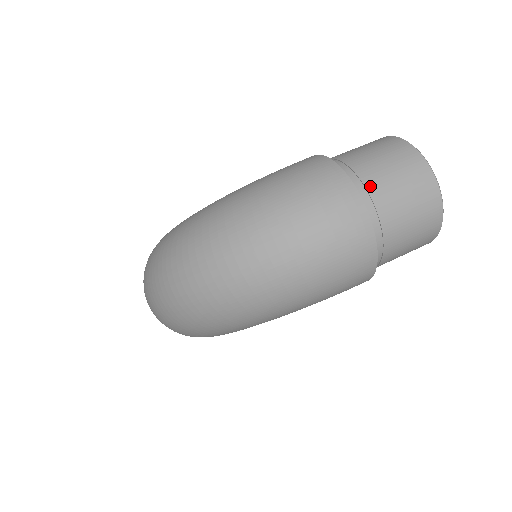
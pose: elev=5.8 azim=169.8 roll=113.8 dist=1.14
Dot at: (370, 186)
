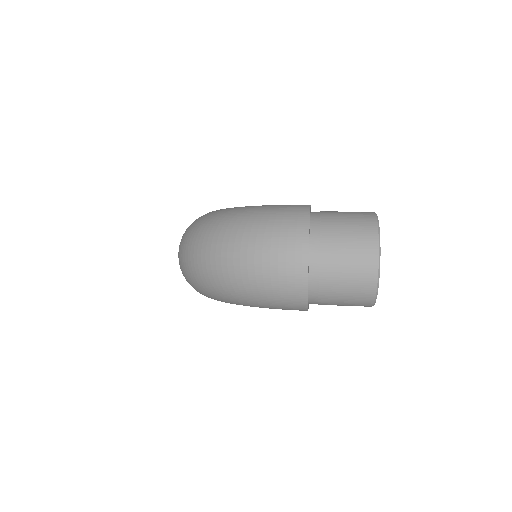
Dot at: (324, 246)
